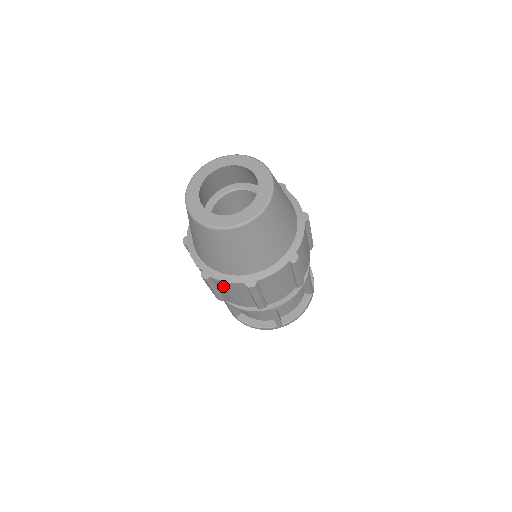
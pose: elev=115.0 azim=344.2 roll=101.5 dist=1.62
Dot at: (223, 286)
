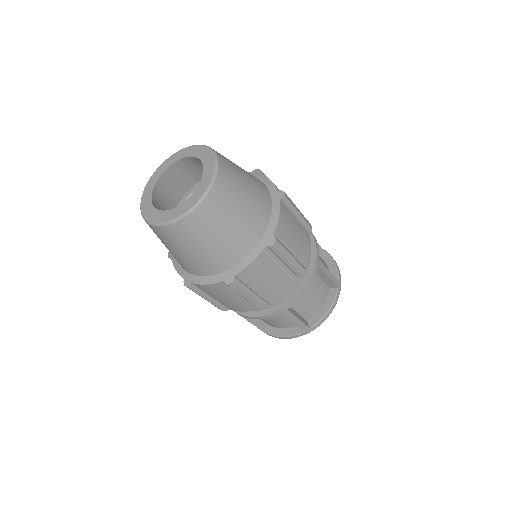
Dot at: (209, 291)
